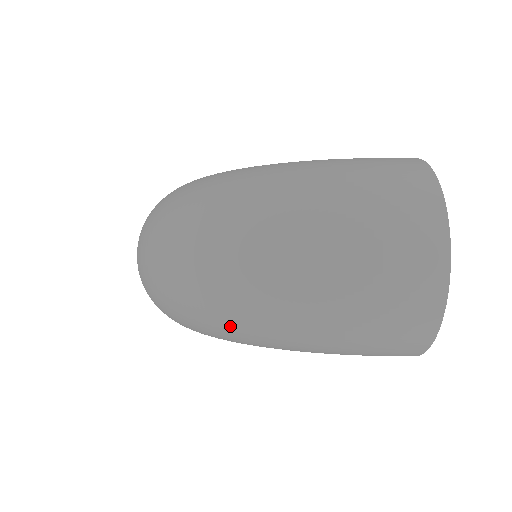
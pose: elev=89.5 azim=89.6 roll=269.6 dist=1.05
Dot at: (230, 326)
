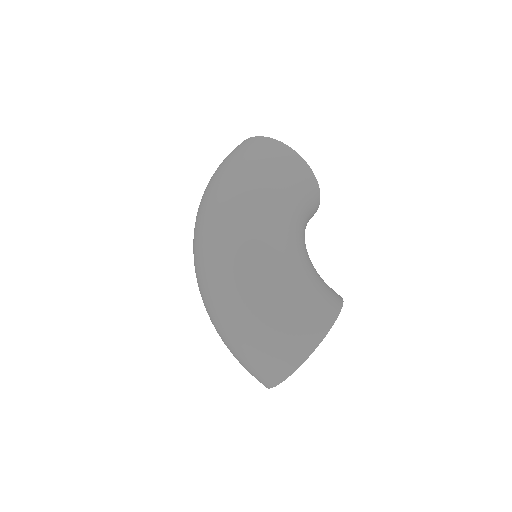
Dot at: occluded
